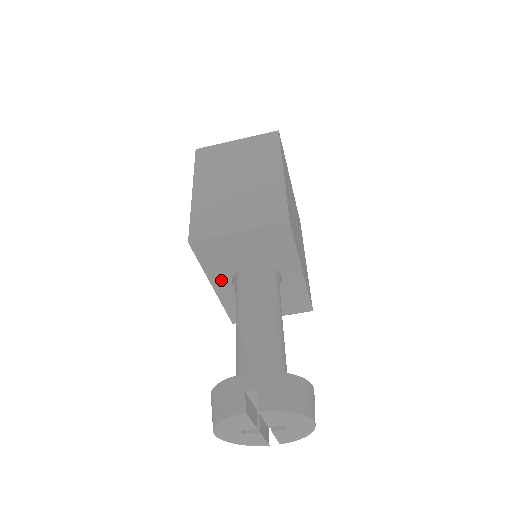
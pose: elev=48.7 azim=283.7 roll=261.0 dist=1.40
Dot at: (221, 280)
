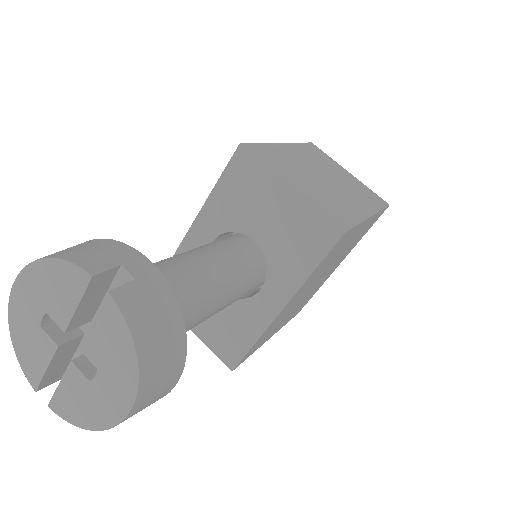
Dot at: (209, 224)
